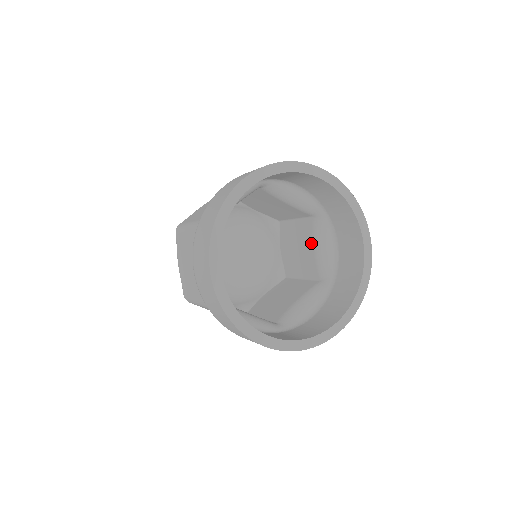
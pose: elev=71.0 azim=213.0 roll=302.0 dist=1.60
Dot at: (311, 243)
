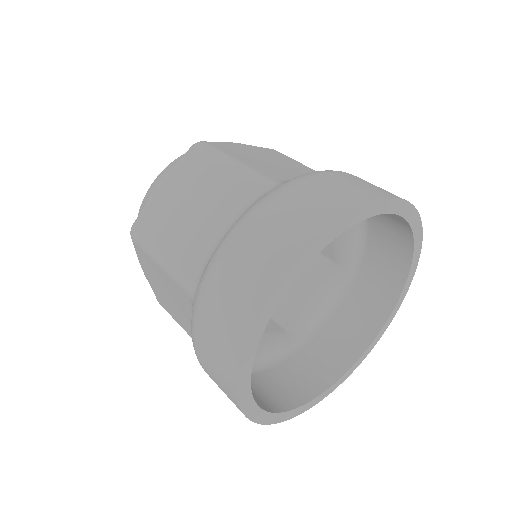
Dot at: (307, 285)
